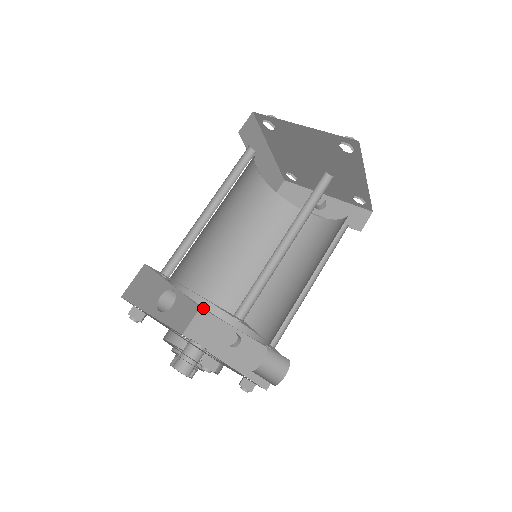
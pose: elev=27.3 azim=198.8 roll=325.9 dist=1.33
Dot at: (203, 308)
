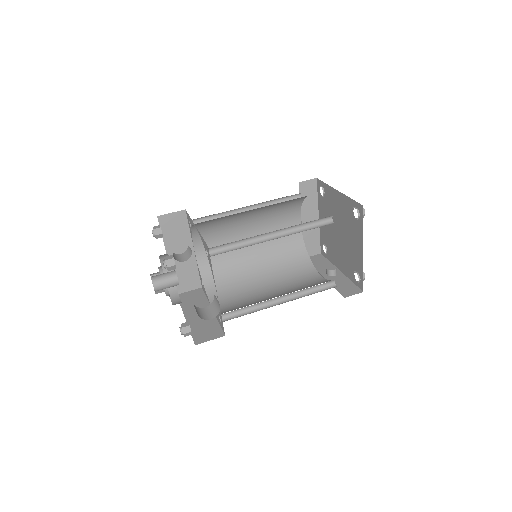
Dot at: (202, 285)
